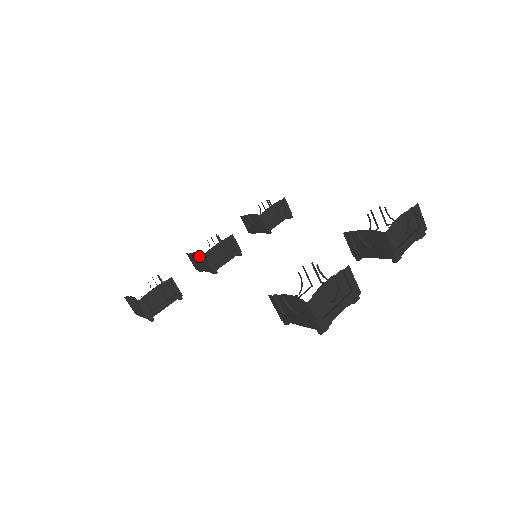
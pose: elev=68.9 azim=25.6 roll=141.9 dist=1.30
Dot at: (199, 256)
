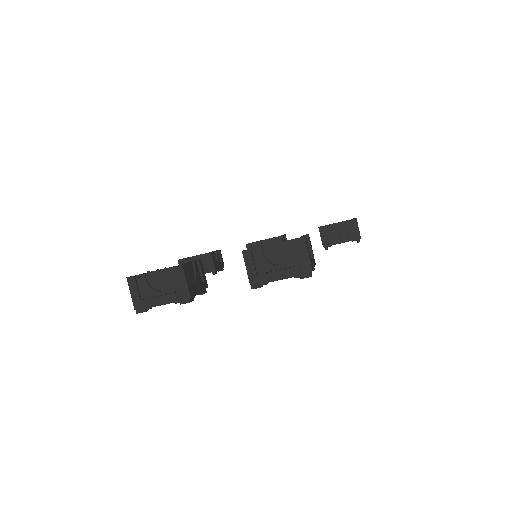
Dot at: occluded
